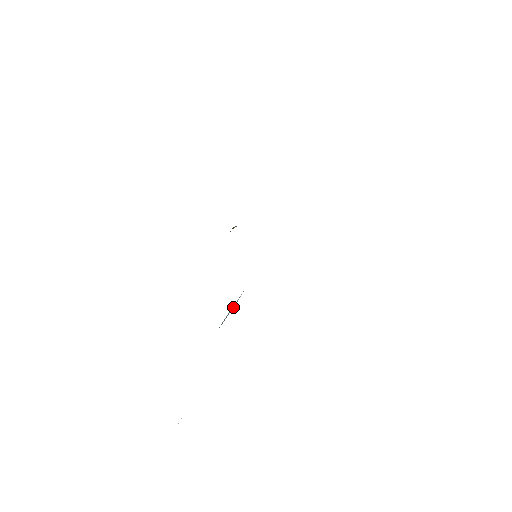
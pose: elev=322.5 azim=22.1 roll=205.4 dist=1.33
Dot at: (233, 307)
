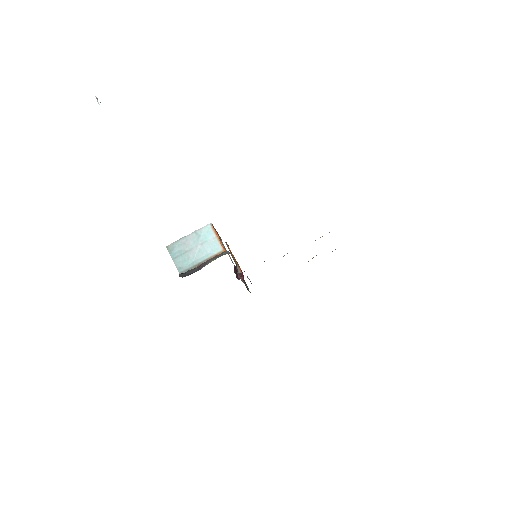
Dot at: (197, 256)
